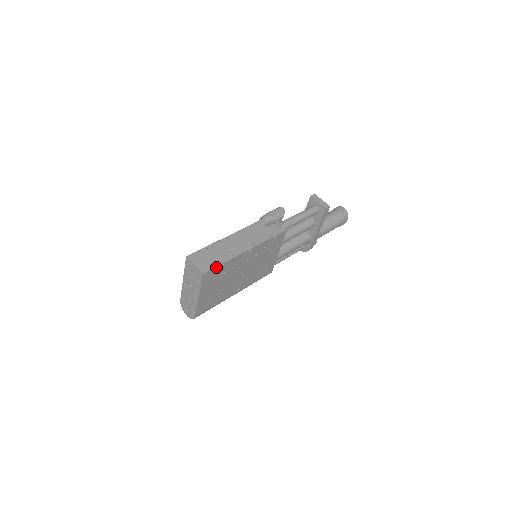
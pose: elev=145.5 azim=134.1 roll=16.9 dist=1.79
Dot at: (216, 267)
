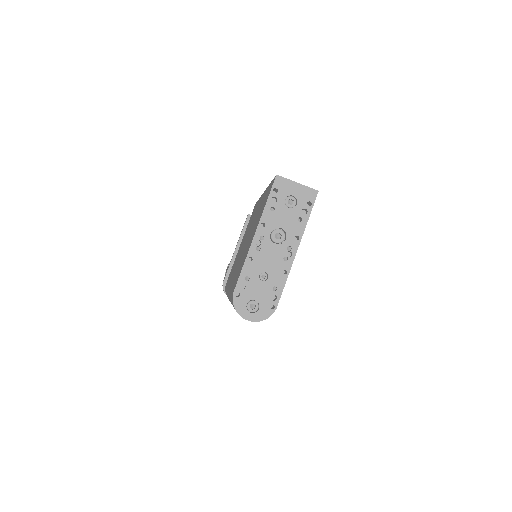
Dot at: occluded
